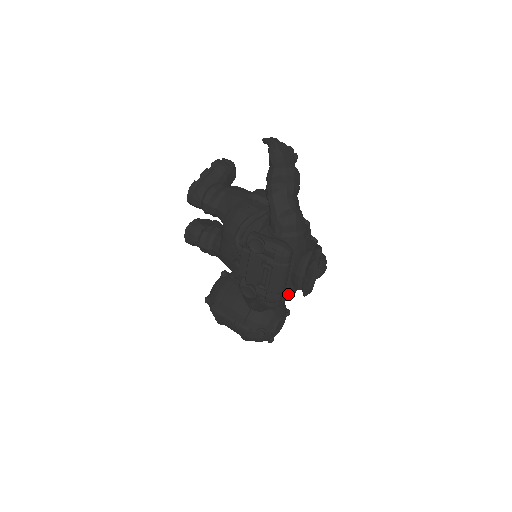
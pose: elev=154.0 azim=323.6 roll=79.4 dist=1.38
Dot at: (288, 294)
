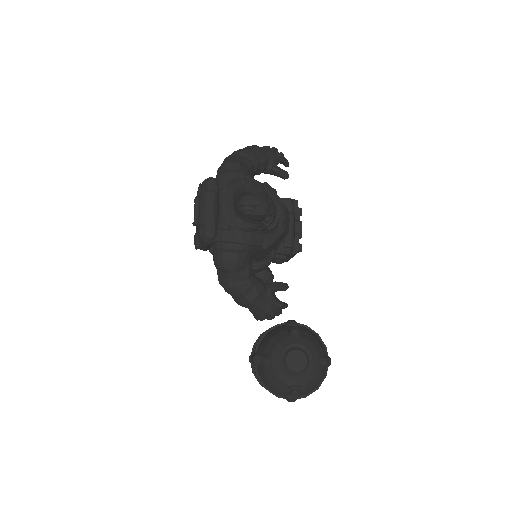
Dot at: (225, 237)
